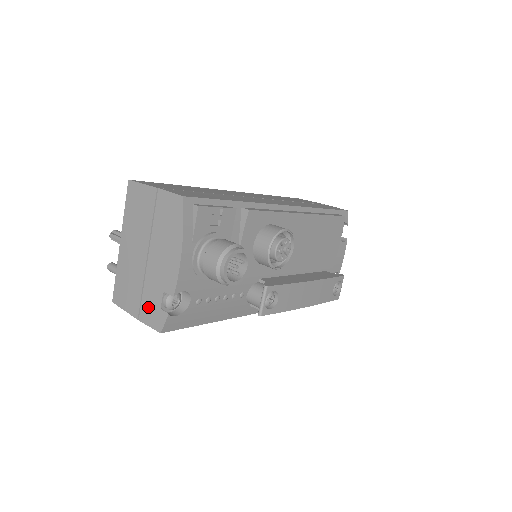
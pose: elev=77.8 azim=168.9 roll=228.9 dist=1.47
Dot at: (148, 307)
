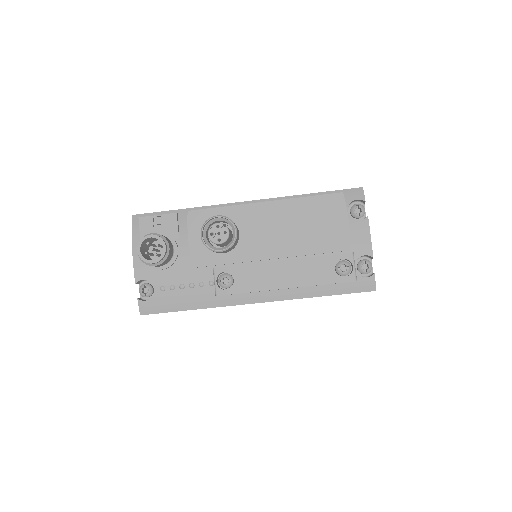
Dot at: occluded
